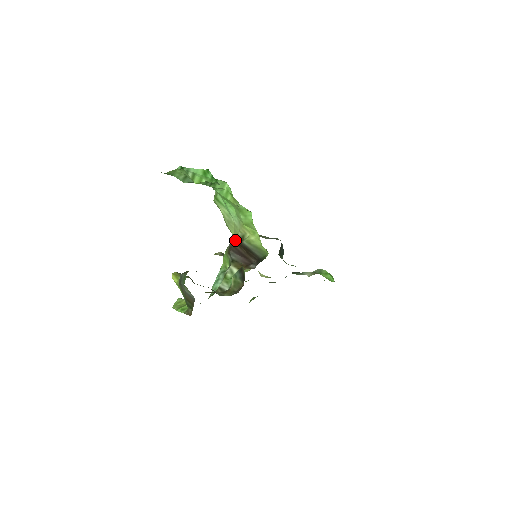
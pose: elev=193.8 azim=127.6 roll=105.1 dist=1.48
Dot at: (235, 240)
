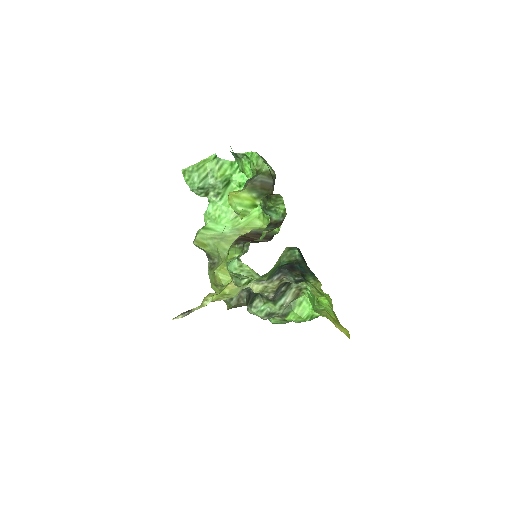
Dot at: (240, 237)
